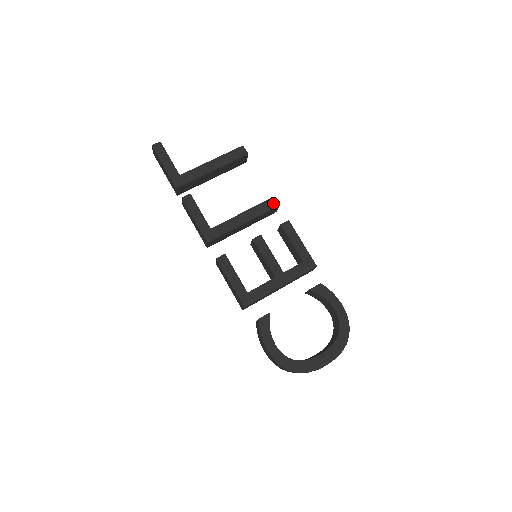
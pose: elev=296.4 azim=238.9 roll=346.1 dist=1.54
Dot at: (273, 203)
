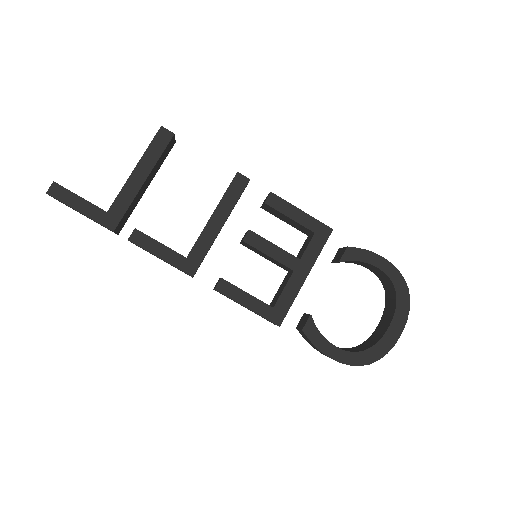
Dot at: (241, 181)
